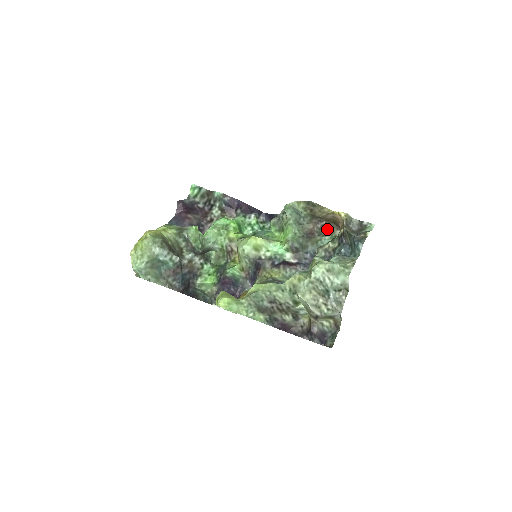
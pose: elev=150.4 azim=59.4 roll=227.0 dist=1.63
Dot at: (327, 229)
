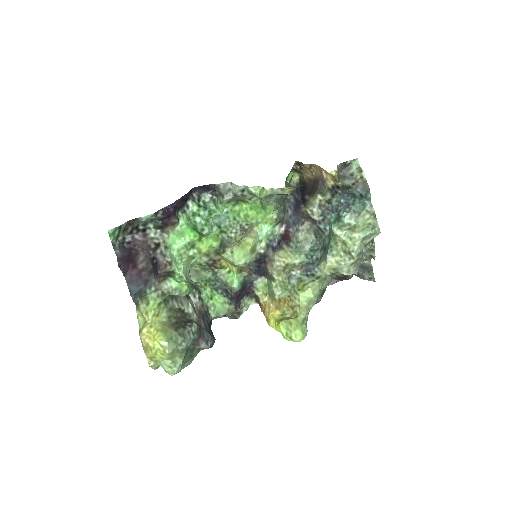
Dot at: occluded
